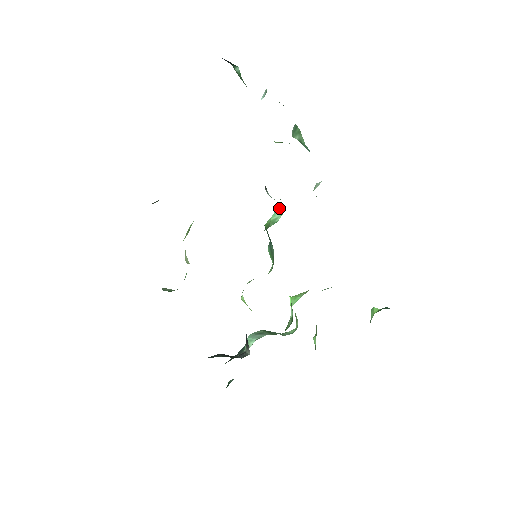
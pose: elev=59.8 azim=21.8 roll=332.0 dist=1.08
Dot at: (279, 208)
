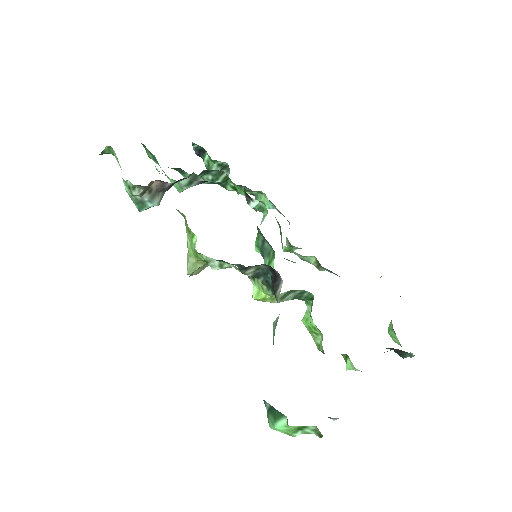
Dot at: (264, 217)
